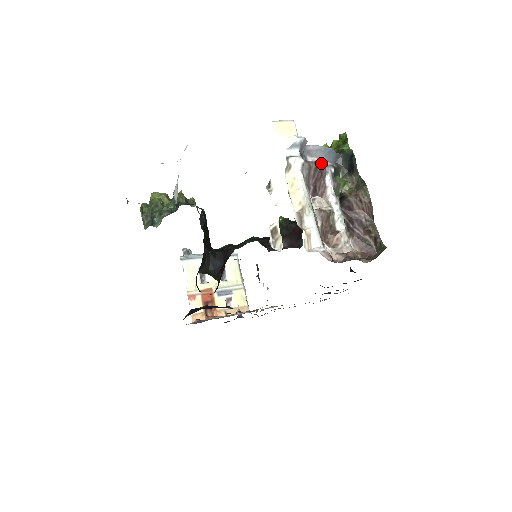
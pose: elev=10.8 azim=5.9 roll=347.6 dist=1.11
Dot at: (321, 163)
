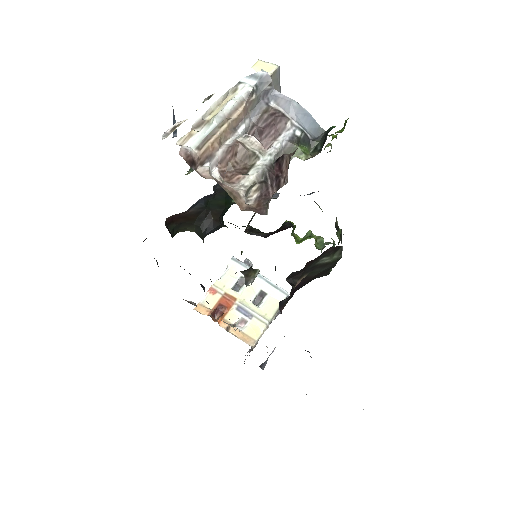
Dot at: (283, 114)
